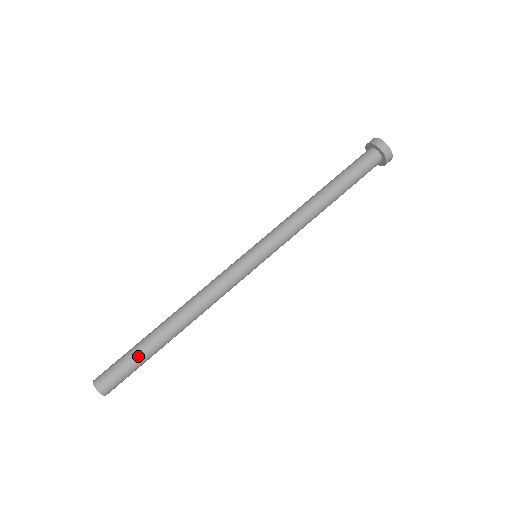
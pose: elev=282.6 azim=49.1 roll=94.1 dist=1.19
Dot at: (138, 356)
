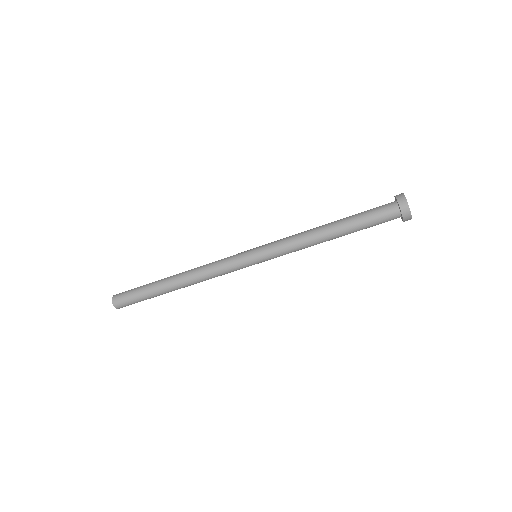
Dot at: occluded
